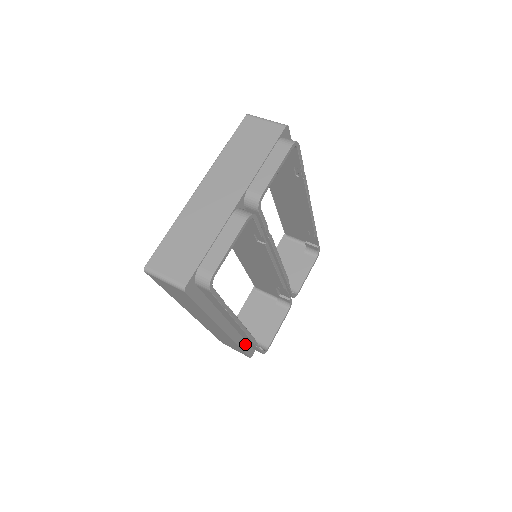
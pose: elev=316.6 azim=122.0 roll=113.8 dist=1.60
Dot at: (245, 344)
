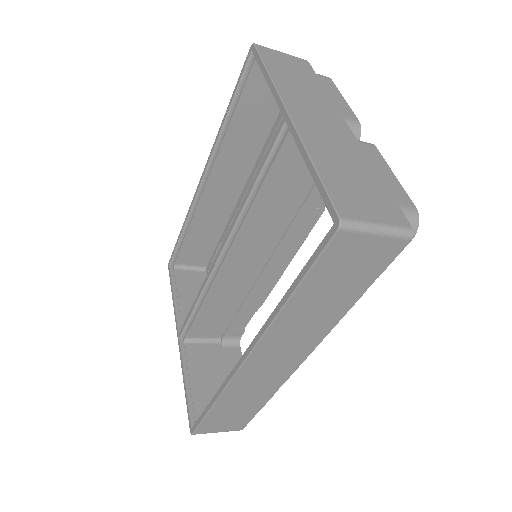
Dot at: occluded
